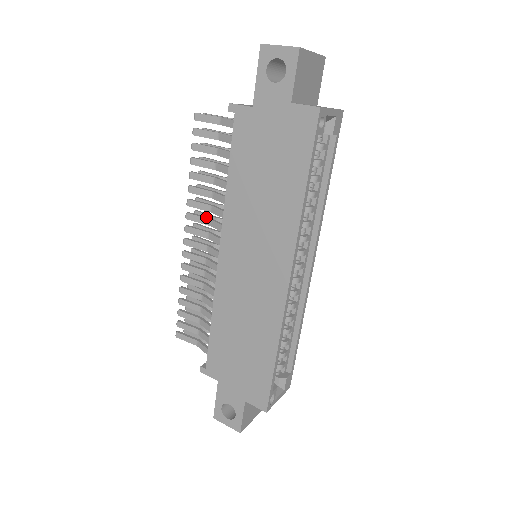
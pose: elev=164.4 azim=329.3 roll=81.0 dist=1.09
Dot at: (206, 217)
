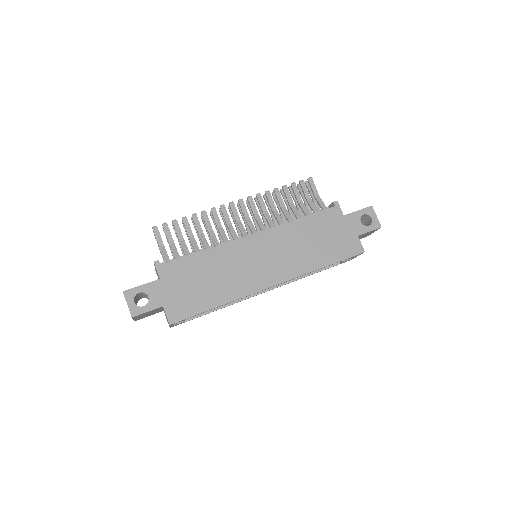
Dot at: (257, 211)
